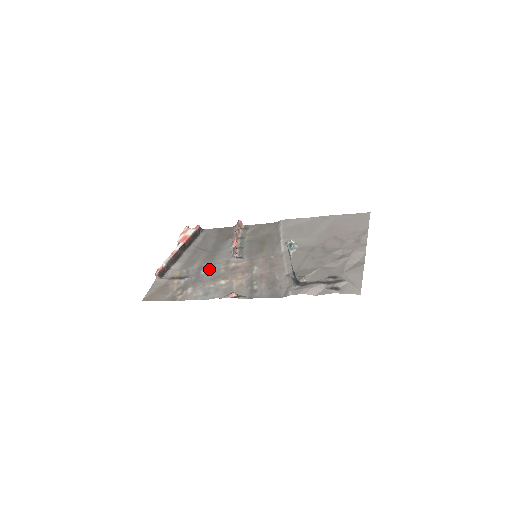
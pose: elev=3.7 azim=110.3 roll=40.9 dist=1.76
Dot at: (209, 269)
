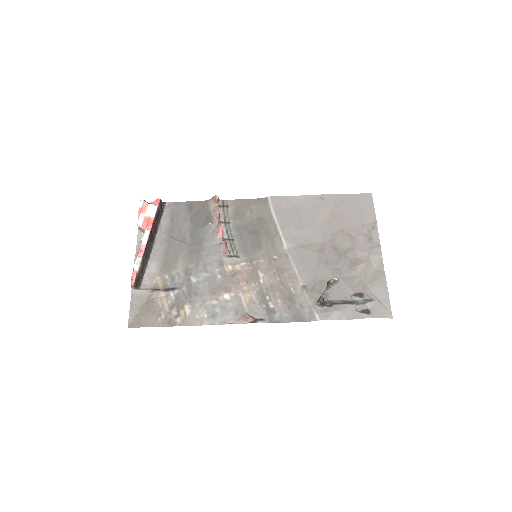
Dot at: (200, 274)
